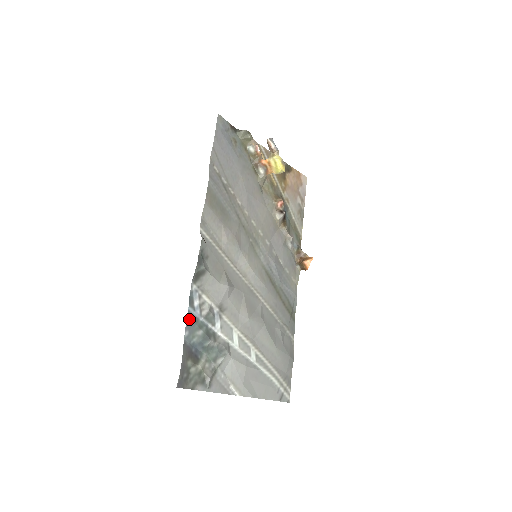
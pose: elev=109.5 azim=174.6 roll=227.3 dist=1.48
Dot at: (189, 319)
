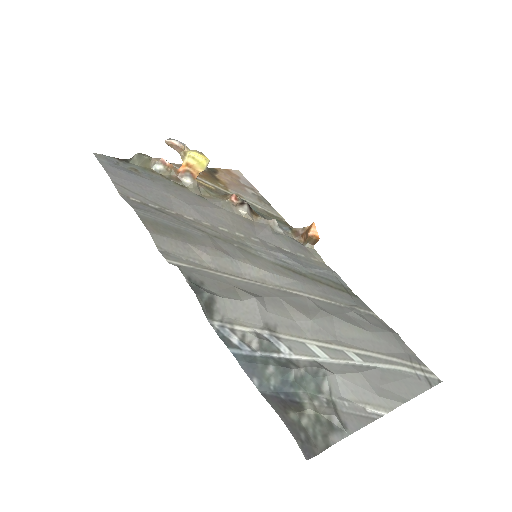
Dot at: (243, 363)
